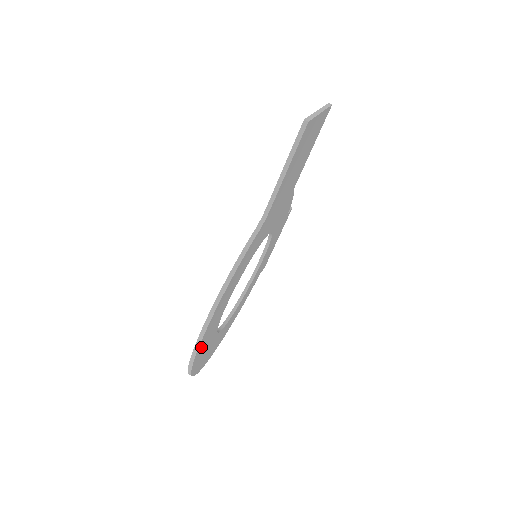
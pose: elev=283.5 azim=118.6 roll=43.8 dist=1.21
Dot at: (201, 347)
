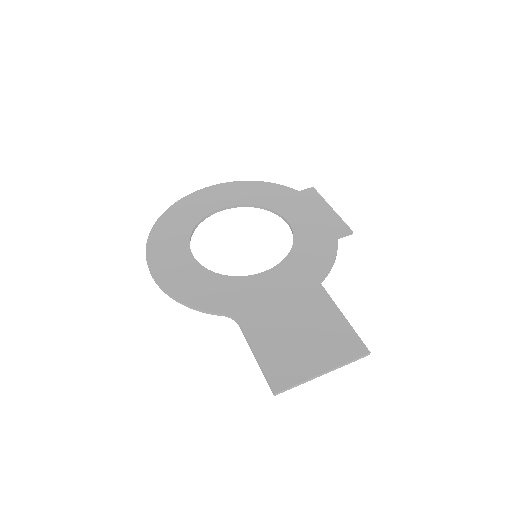
Dot at: (157, 257)
